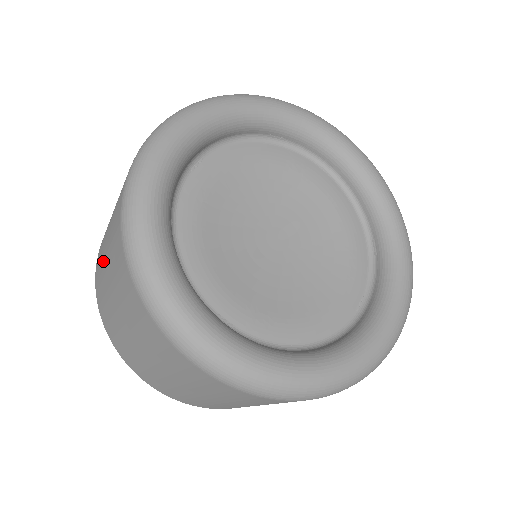
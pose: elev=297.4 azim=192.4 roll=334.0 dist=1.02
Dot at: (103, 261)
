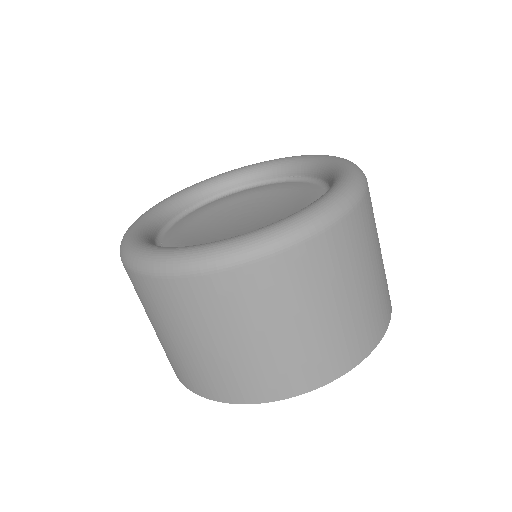
Dot at: occluded
